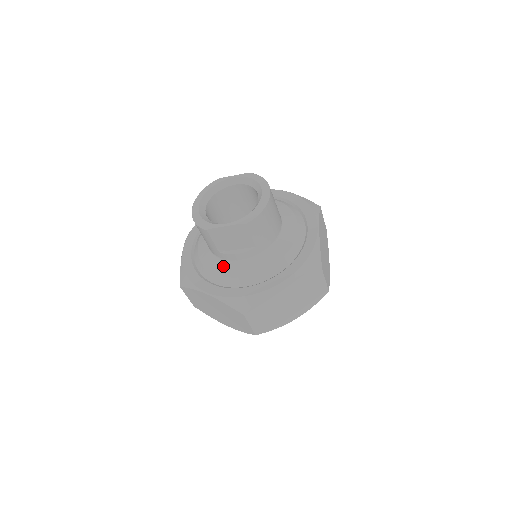
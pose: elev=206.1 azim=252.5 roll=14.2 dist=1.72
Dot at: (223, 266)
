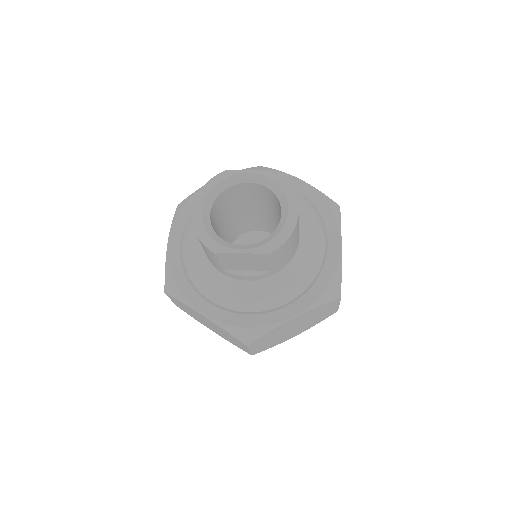
Dot at: (225, 283)
